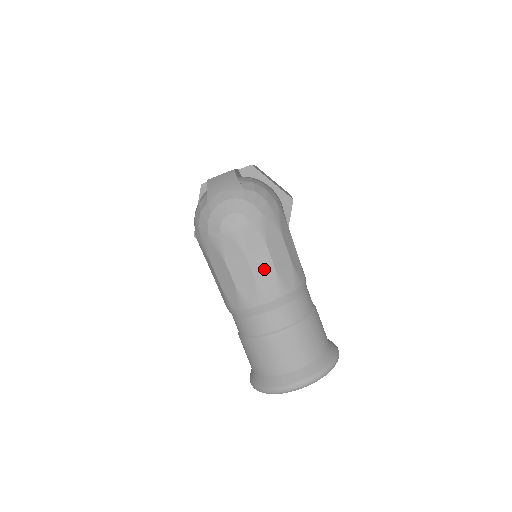
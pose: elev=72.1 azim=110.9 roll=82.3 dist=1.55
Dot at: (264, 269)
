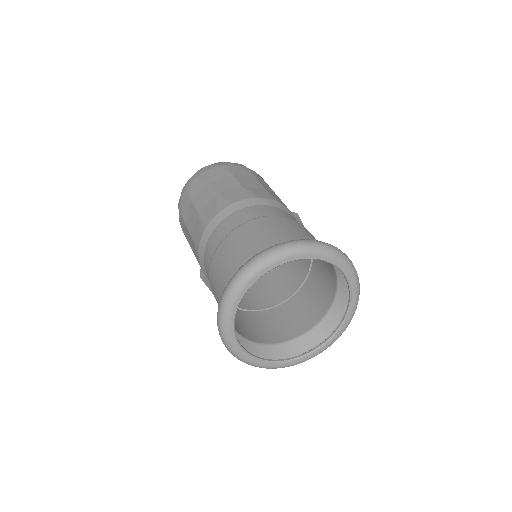
Dot at: (228, 187)
